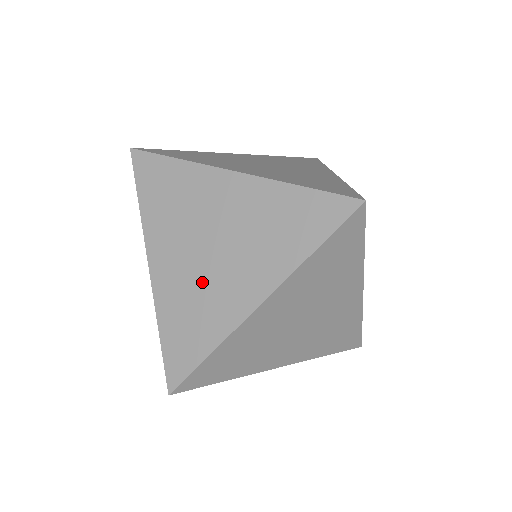
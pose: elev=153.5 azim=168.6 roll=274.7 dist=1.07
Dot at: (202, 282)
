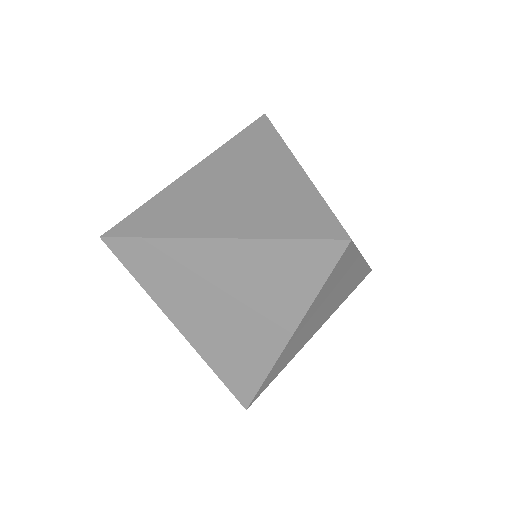
Dot at: (203, 200)
